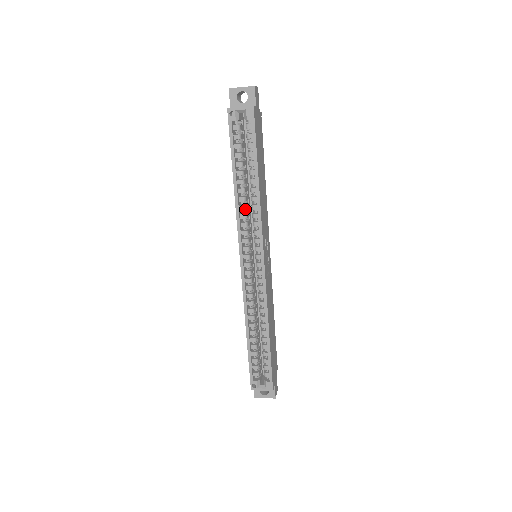
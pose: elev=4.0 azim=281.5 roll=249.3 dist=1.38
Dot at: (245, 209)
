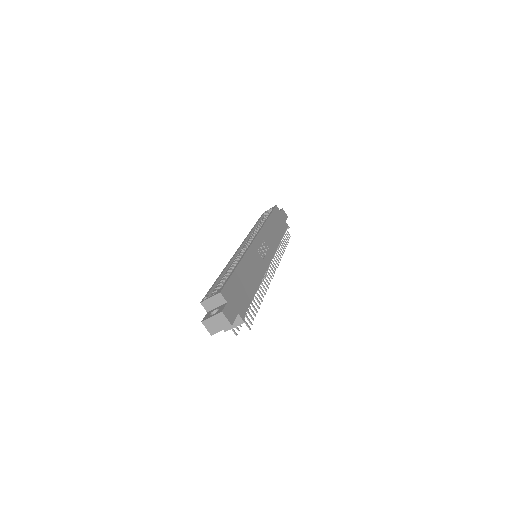
Dot at: (256, 232)
